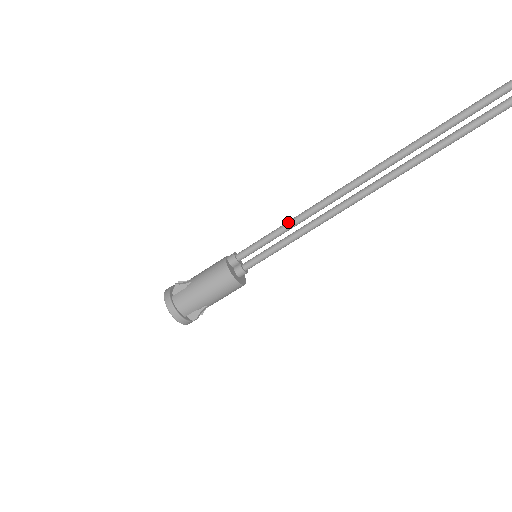
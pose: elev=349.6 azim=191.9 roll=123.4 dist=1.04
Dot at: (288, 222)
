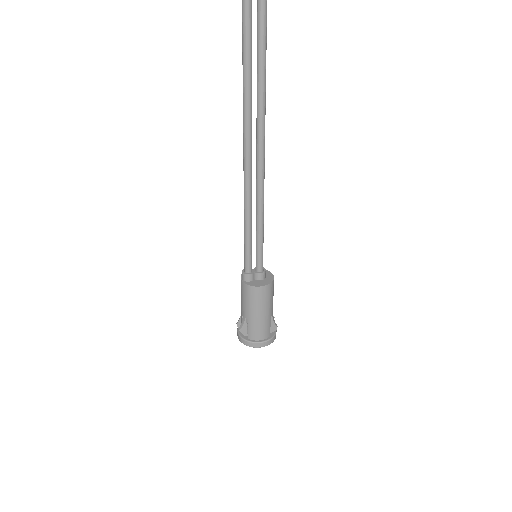
Dot at: (245, 216)
